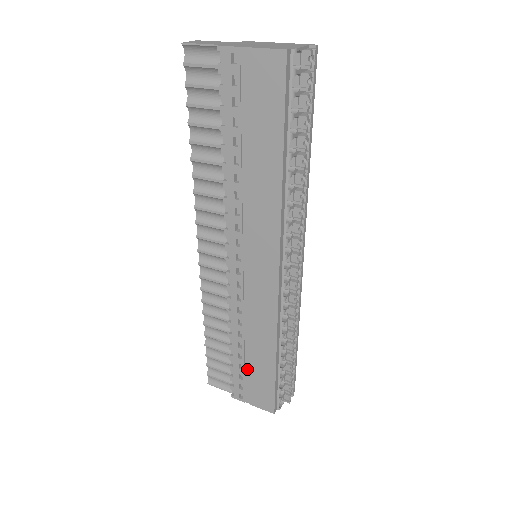
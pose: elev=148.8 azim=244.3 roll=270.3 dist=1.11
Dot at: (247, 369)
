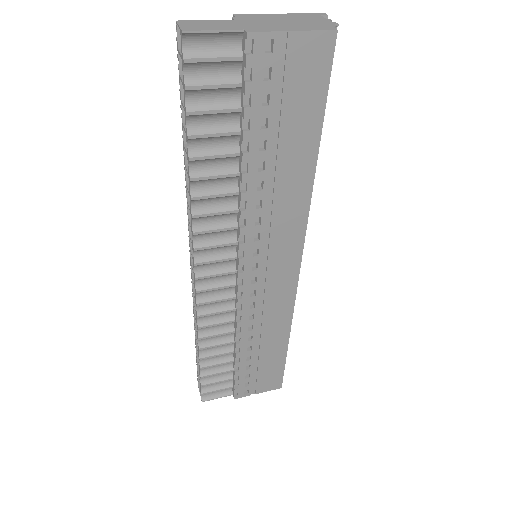
Dot at: (255, 366)
